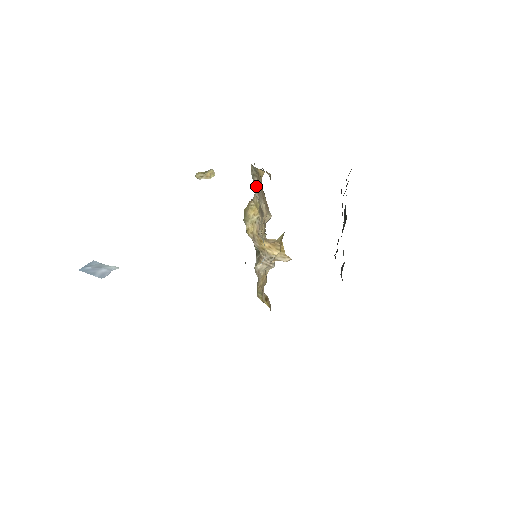
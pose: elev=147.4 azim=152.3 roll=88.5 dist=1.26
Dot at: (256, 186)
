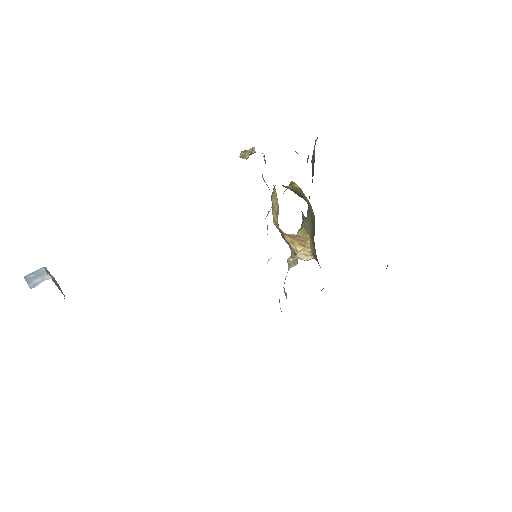
Dot at: occluded
